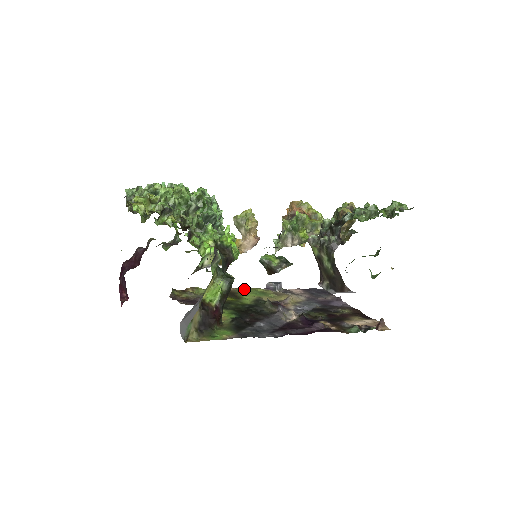
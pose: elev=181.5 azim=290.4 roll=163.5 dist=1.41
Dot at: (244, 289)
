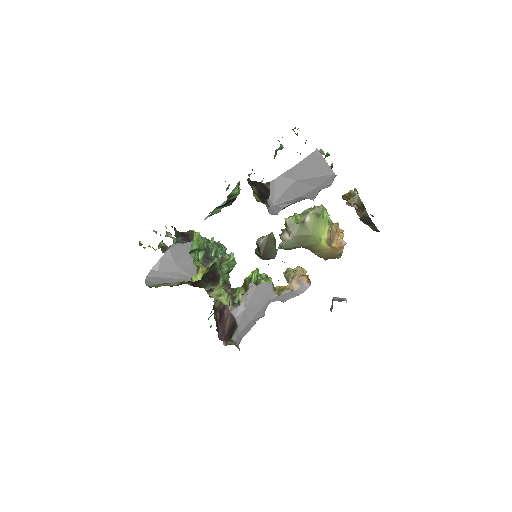
Dot at: occluded
